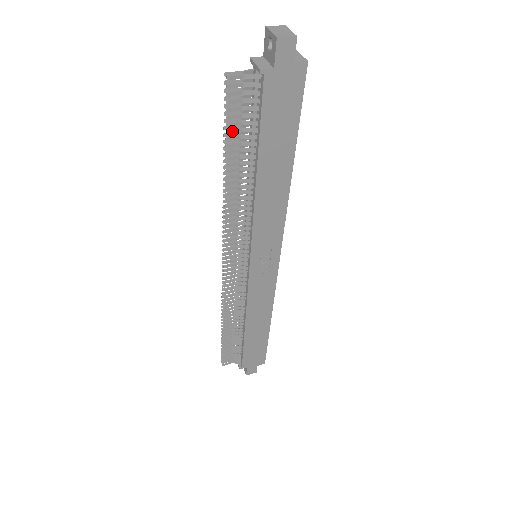
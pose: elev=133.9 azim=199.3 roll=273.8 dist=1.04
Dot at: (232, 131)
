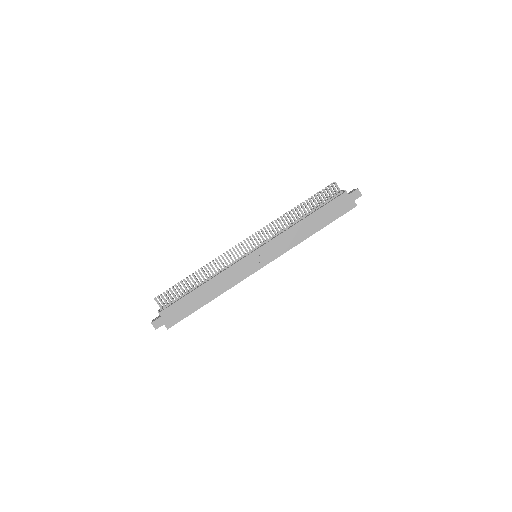
Dot at: (316, 197)
